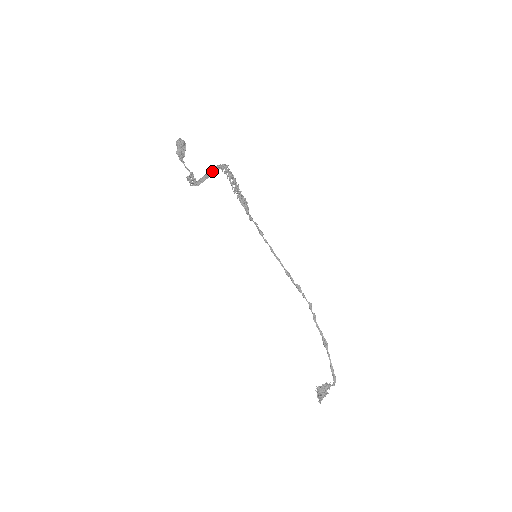
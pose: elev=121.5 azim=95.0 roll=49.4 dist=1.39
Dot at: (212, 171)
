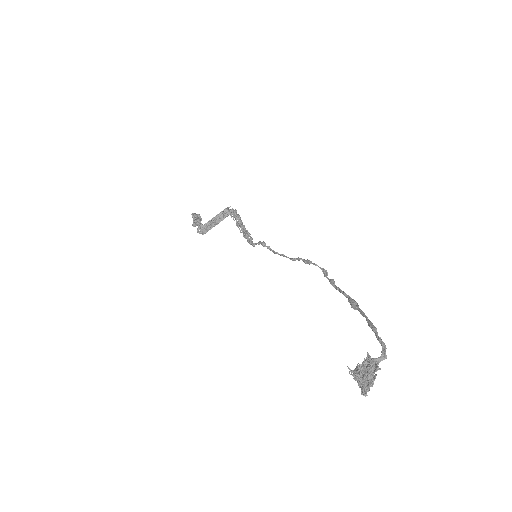
Dot at: (221, 214)
